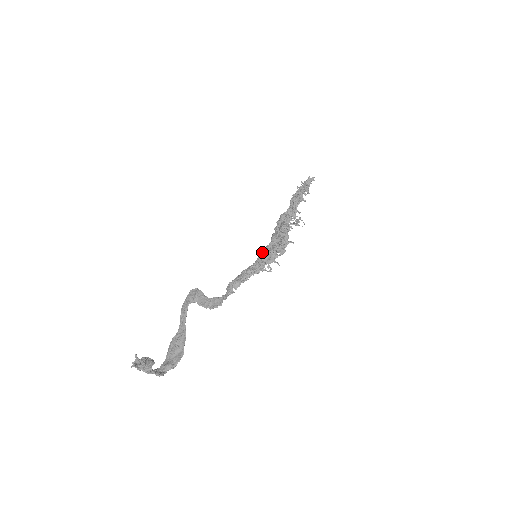
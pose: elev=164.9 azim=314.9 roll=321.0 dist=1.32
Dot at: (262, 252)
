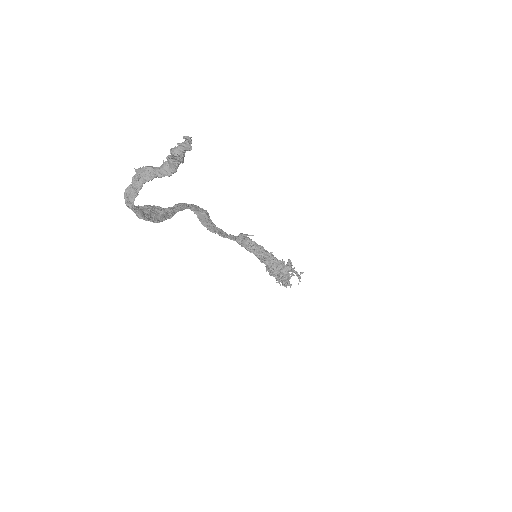
Dot at: occluded
